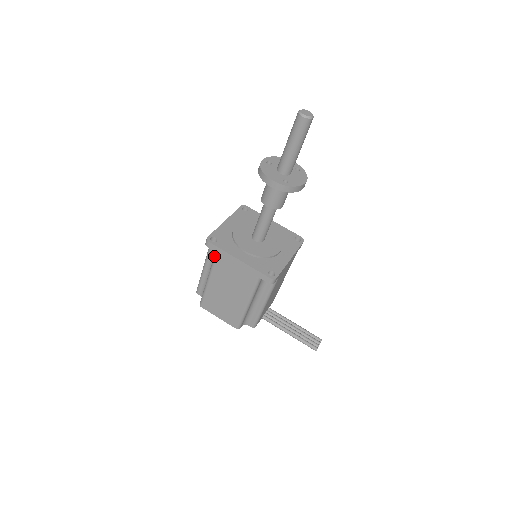
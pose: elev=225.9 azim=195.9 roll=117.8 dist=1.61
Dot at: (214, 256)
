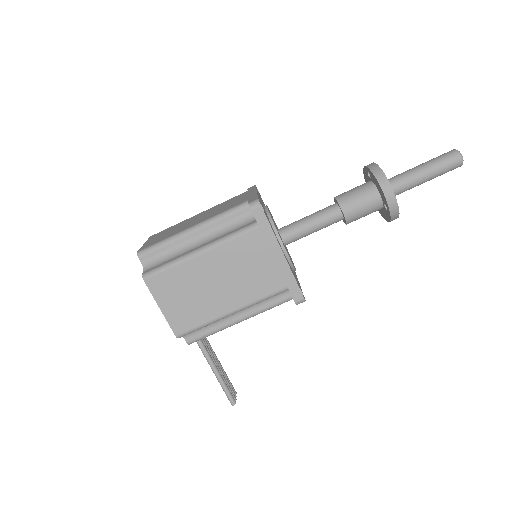
Dot at: (247, 227)
